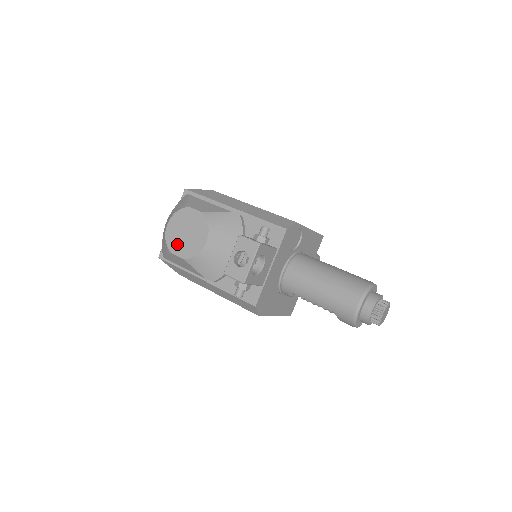
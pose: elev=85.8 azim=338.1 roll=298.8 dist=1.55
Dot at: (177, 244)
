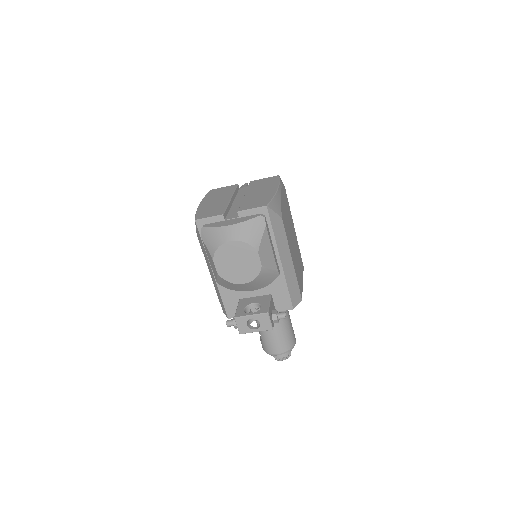
Dot at: (223, 261)
